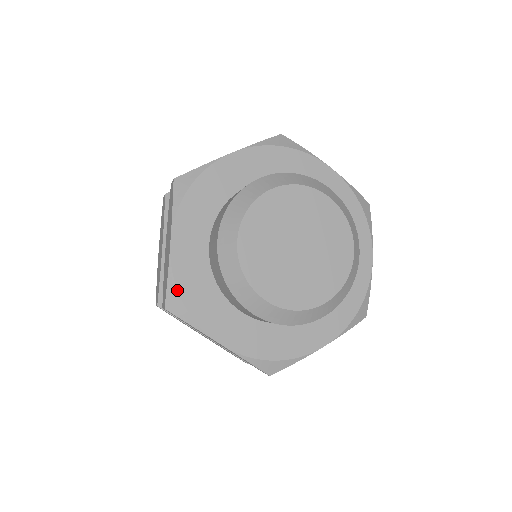
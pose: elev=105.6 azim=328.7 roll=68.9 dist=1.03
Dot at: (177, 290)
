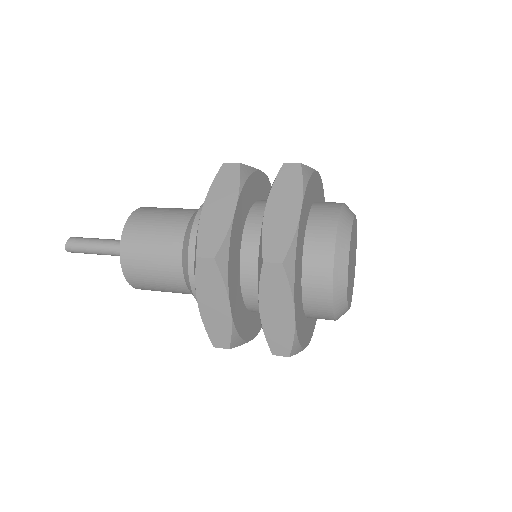
Dot at: (298, 341)
